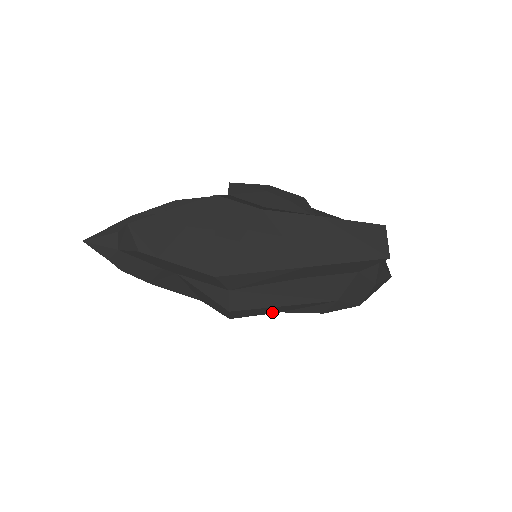
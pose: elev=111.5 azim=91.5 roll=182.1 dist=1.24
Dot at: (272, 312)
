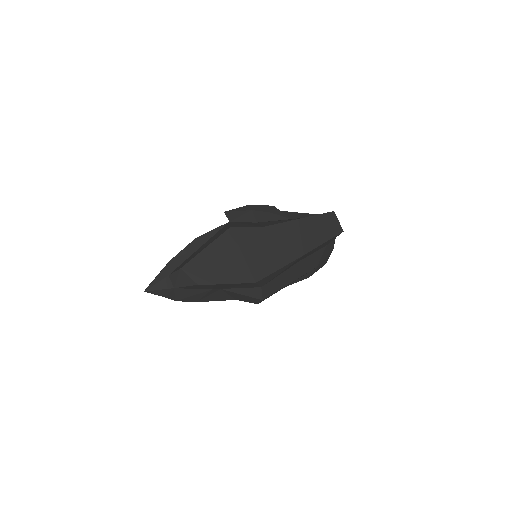
Dot at: occluded
